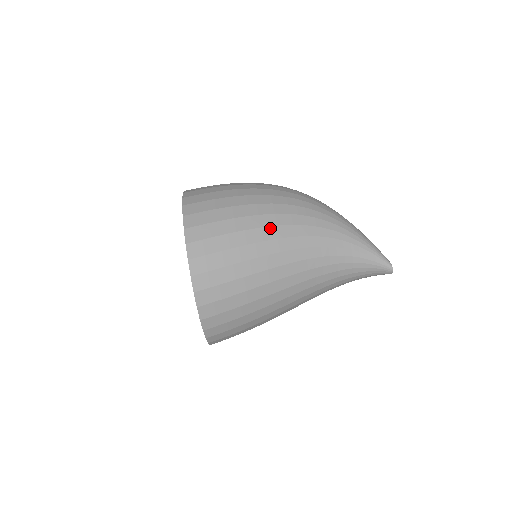
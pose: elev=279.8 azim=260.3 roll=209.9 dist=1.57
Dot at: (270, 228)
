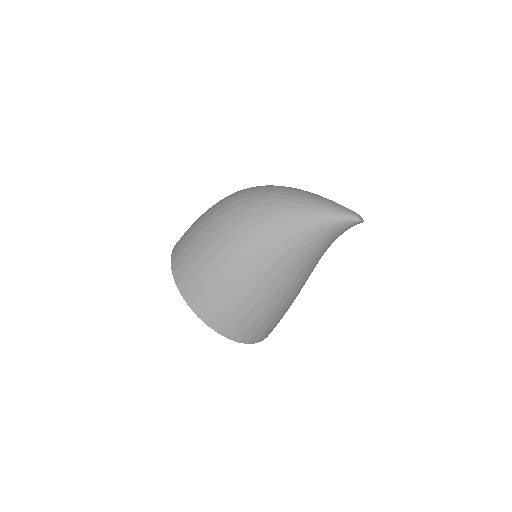
Dot at: (243, 266)
